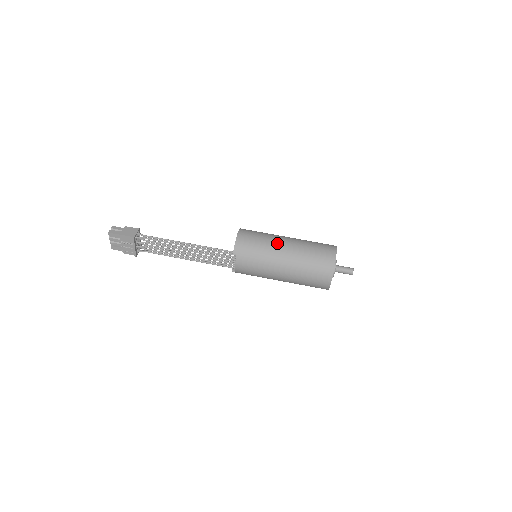
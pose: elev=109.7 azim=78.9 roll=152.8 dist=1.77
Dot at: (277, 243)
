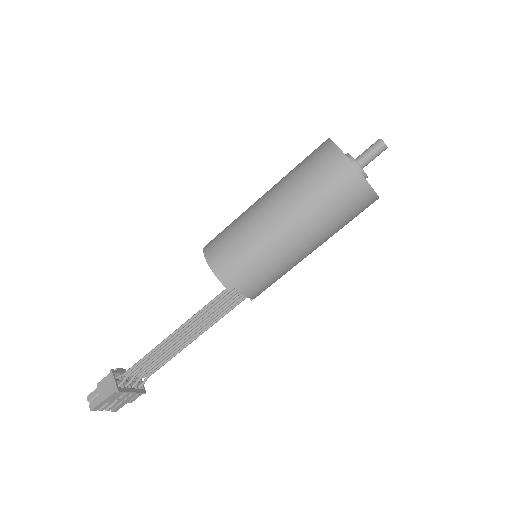
Dot at: (261, 224)
